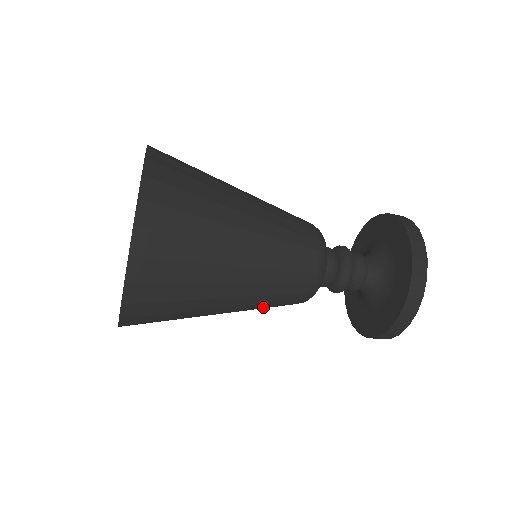
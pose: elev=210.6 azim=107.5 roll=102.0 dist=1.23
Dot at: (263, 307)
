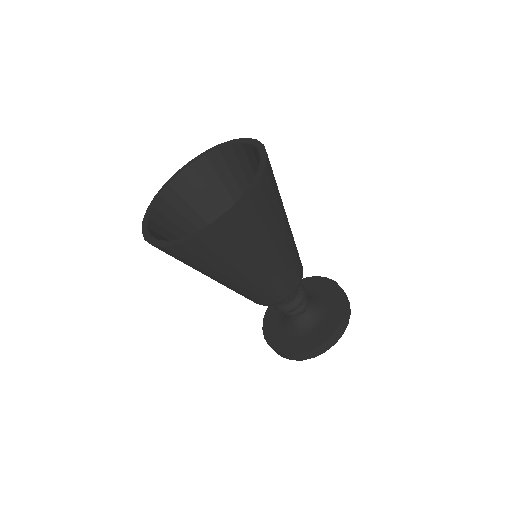
Dot at: (253, 292)
